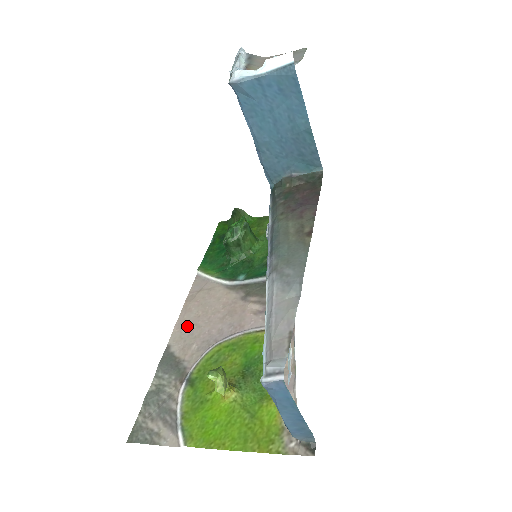
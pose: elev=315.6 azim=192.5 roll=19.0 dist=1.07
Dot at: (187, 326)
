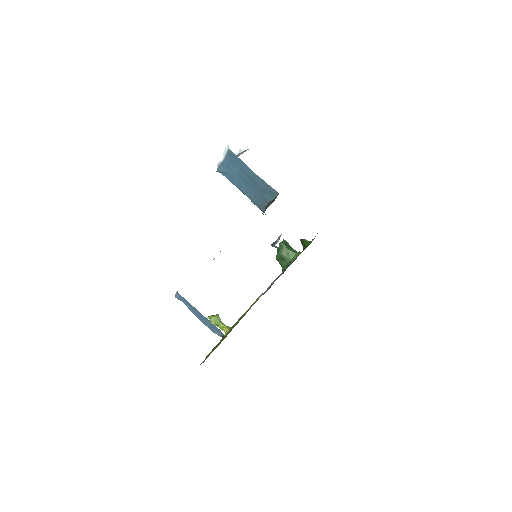
Dot at: occluded
